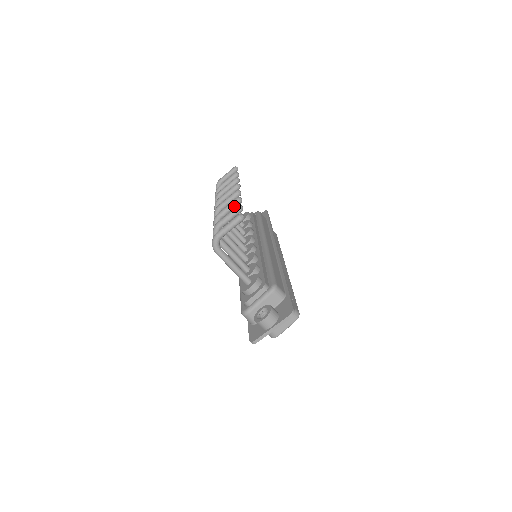
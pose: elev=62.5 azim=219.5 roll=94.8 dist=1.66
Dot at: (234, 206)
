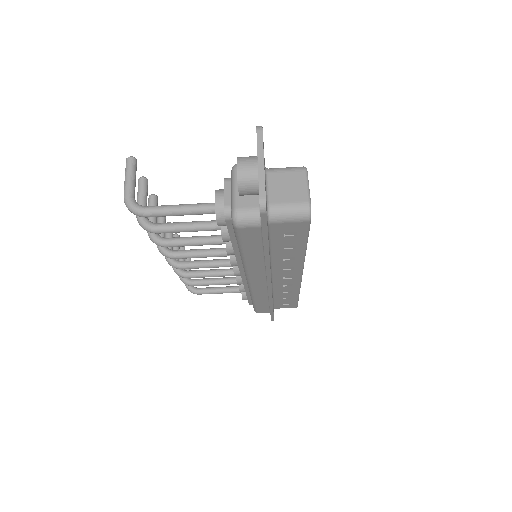
Dot at: (152, 205)
